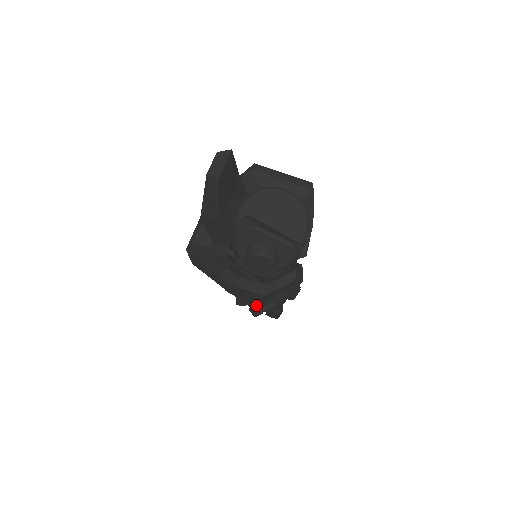
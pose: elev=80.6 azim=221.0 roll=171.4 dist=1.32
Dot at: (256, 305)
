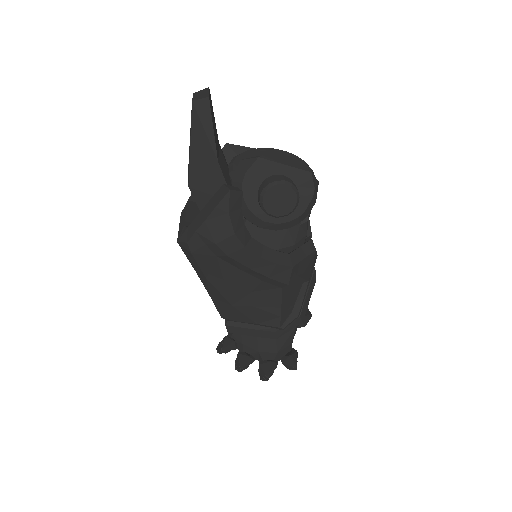
Dot at: (276, 319)
